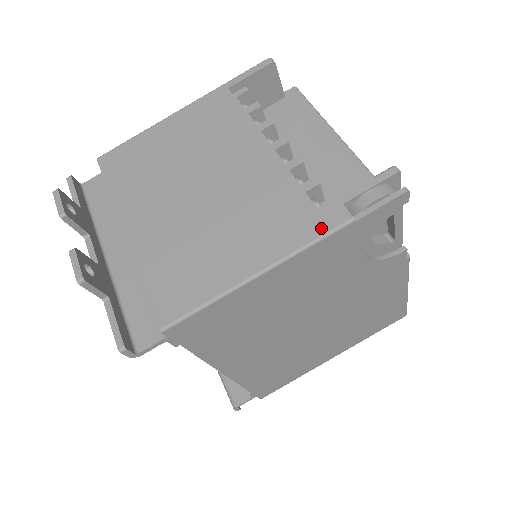
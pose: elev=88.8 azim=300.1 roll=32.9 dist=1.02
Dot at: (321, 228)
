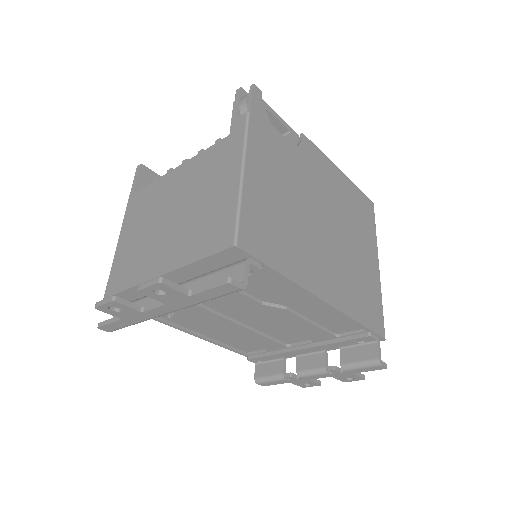
Dot at: (241, 131)
